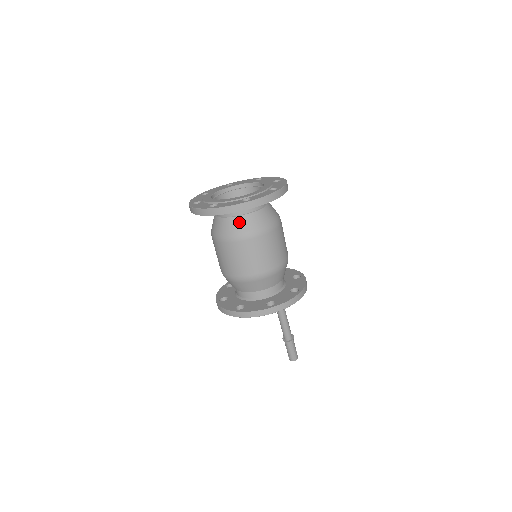
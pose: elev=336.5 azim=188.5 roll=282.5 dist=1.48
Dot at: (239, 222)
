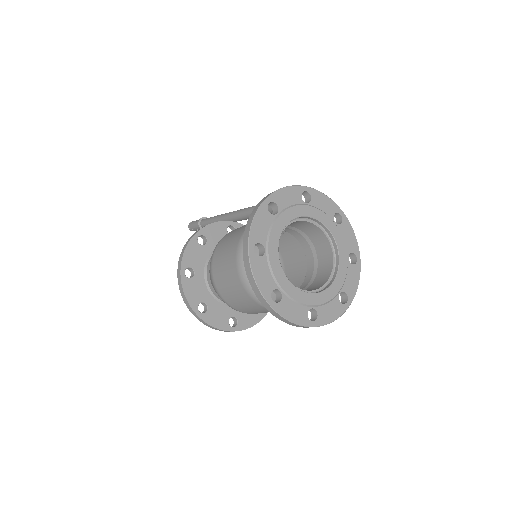
Dot at: occluded
